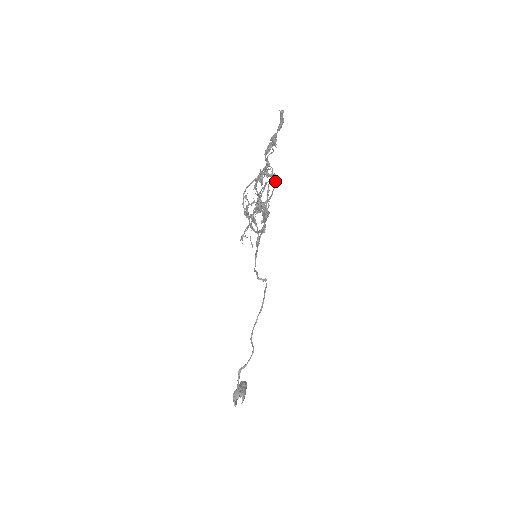
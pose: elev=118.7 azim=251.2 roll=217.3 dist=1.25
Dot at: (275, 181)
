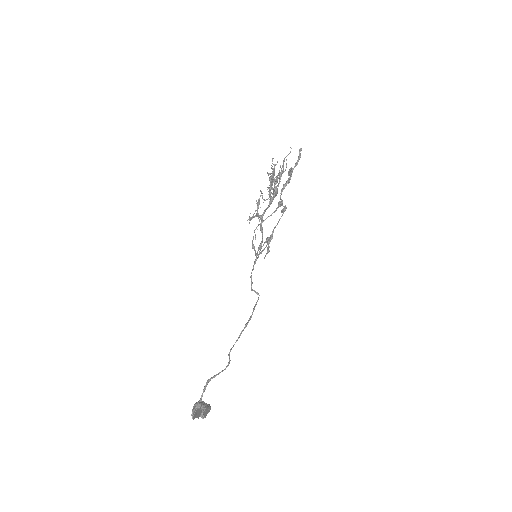
Dot at: (285, 210)
